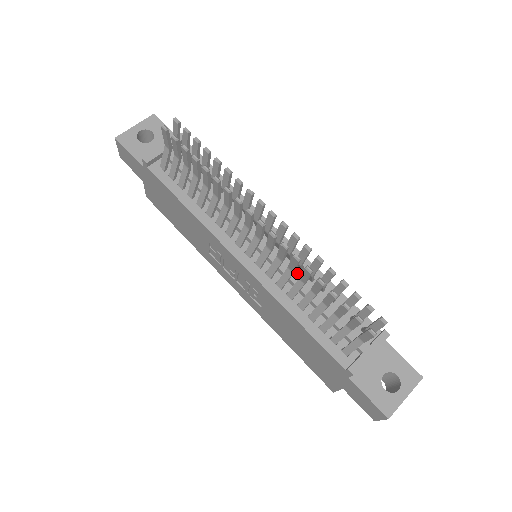
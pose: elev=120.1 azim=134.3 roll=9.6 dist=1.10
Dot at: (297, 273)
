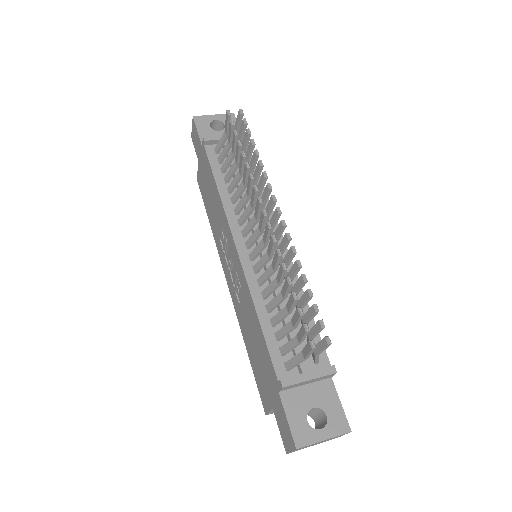
Dot at: occluded
